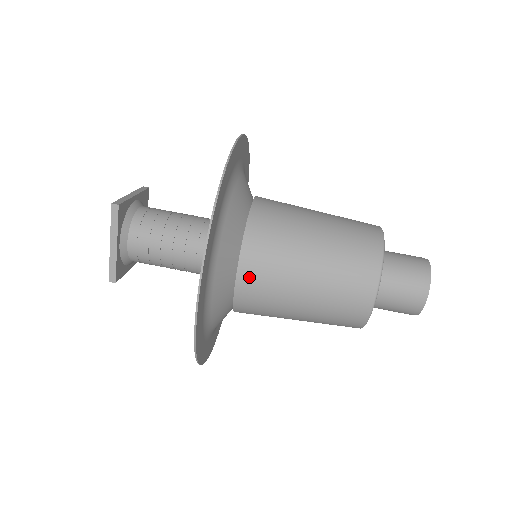
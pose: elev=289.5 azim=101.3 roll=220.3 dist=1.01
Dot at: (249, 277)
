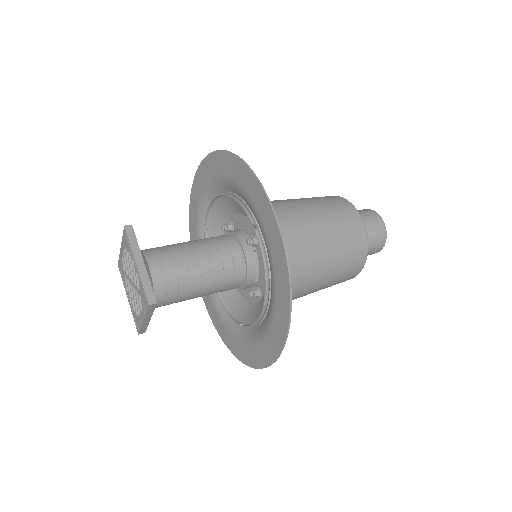
Dot at: occluded
